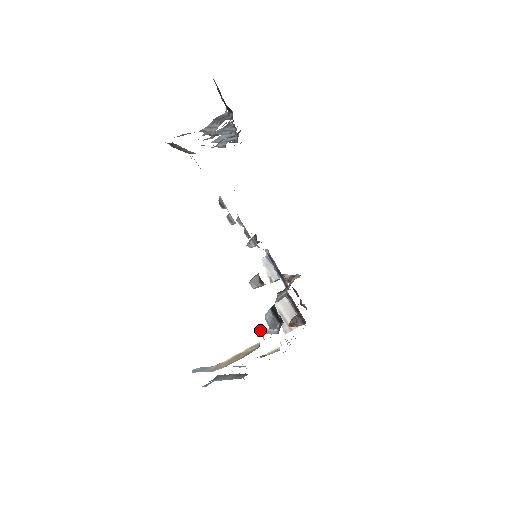
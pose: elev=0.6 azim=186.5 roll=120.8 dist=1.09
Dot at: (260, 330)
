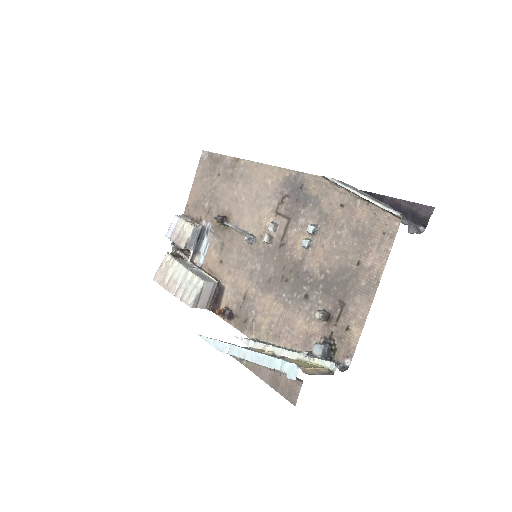
Dot at: (335, 362)
